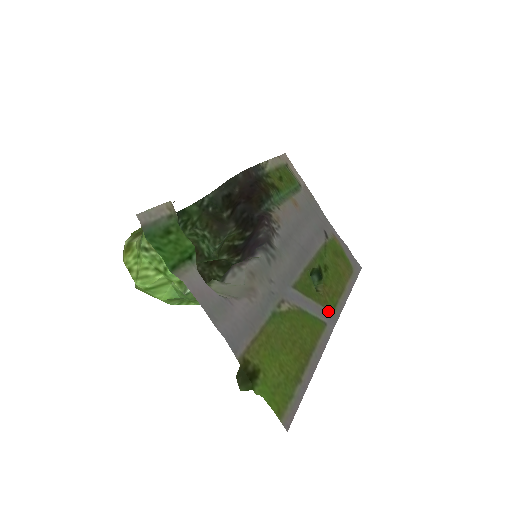
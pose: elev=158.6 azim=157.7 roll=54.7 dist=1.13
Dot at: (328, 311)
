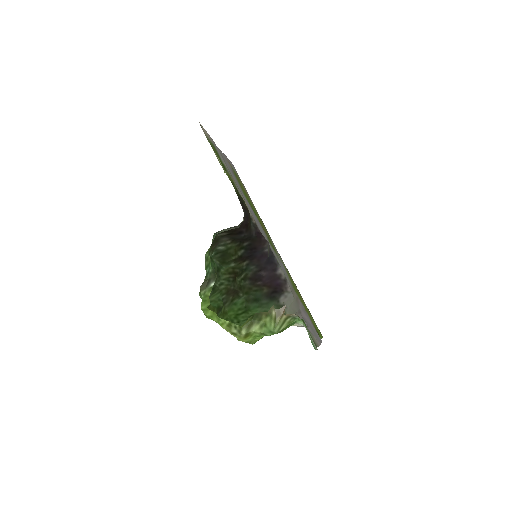
Dot at: (273, 244)
